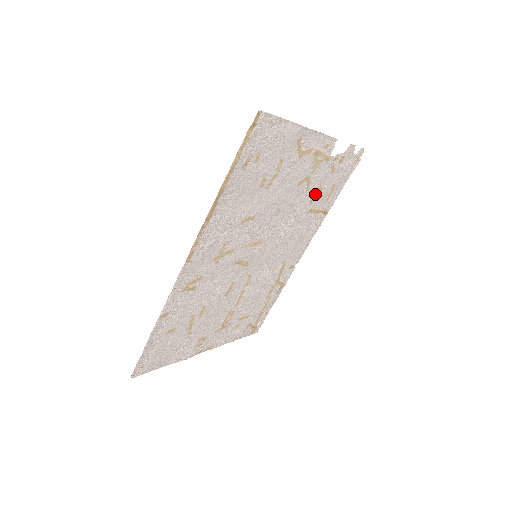
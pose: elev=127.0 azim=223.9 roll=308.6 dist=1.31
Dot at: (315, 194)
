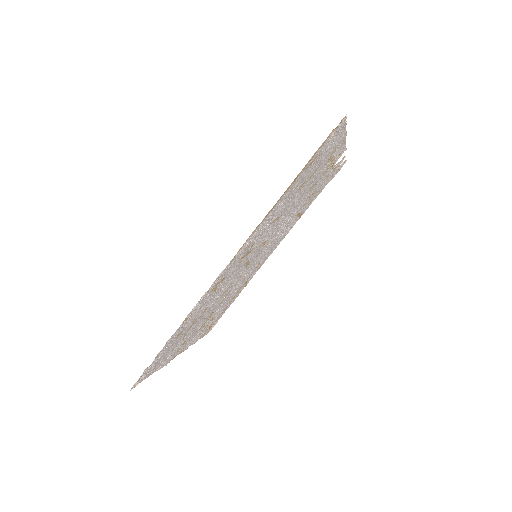
Dot at: (308, 198)
